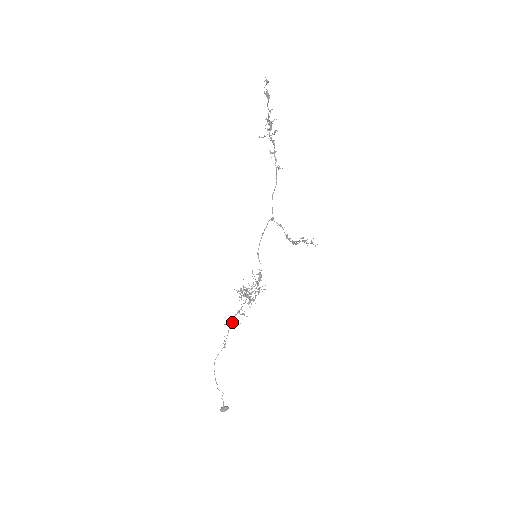
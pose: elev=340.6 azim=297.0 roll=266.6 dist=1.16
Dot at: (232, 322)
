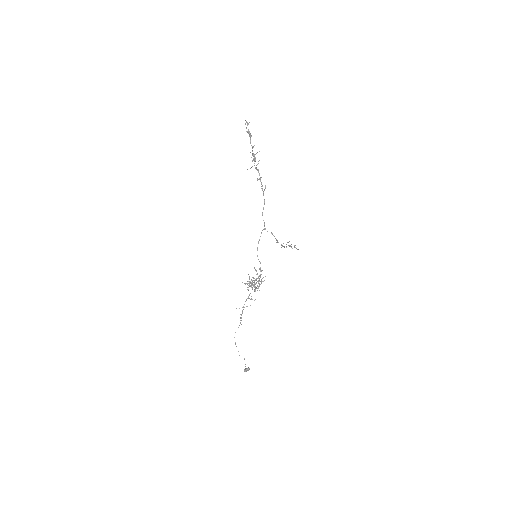
Dot at: occluded
